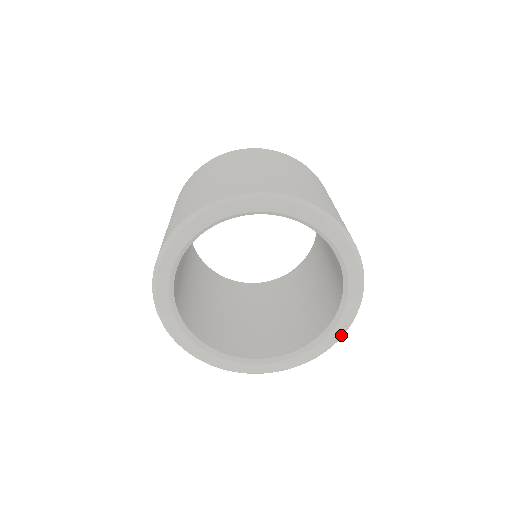
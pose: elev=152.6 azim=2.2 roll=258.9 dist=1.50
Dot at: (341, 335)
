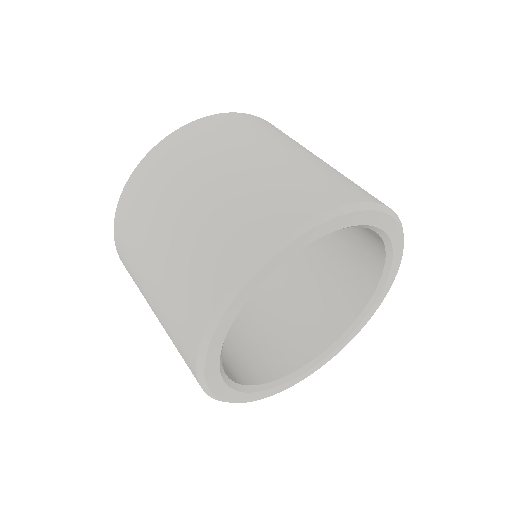
Dot at: occluded
